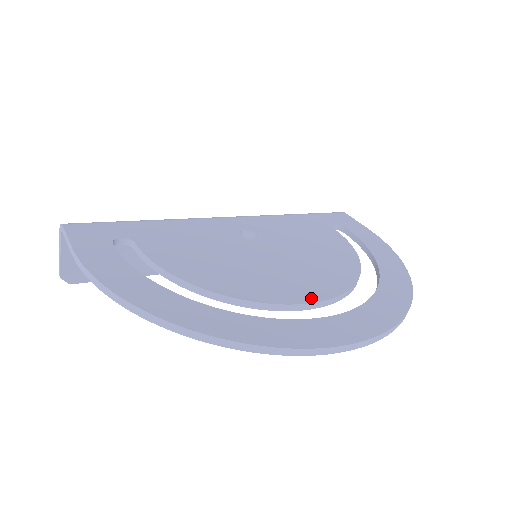
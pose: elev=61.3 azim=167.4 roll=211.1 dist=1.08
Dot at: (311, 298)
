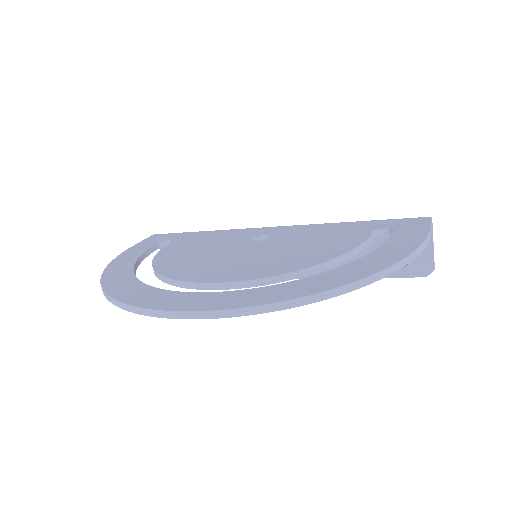
Dot at: (211, 280)
